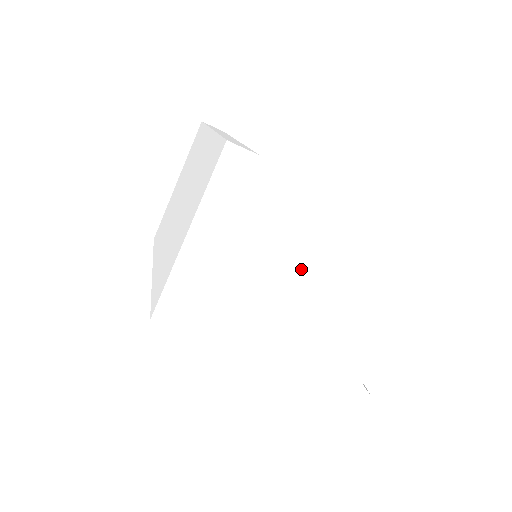
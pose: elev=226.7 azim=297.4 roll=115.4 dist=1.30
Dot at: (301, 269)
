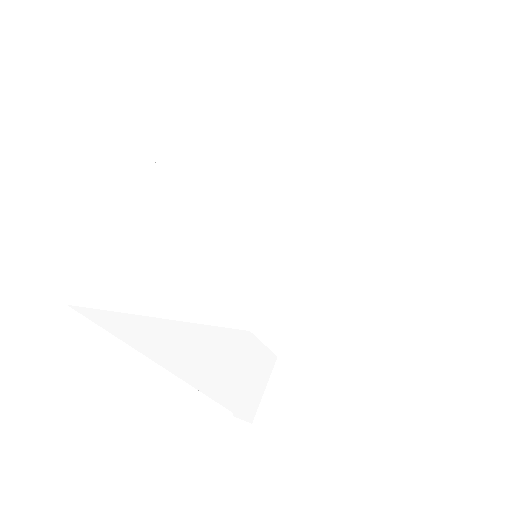
Dot at: (241, 384)
